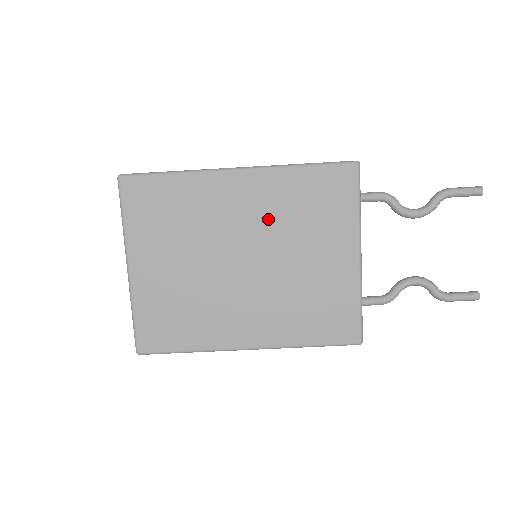
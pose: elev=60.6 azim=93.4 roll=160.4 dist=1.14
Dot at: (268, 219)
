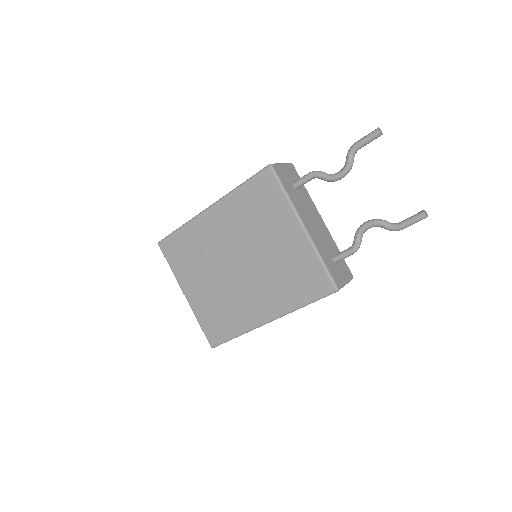
Dot at: (238, 230)
